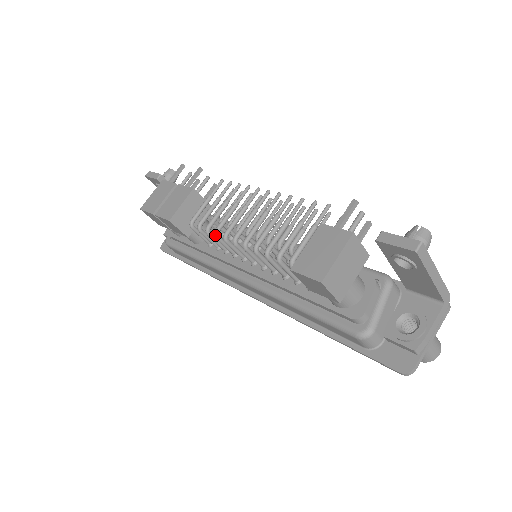
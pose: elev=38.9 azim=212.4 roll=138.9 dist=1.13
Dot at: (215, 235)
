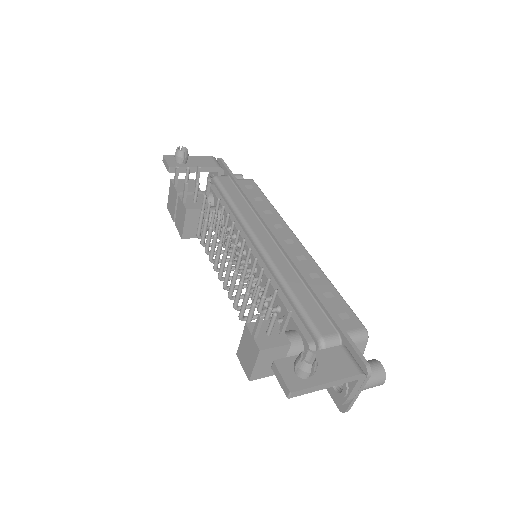
Dot at: occluded
